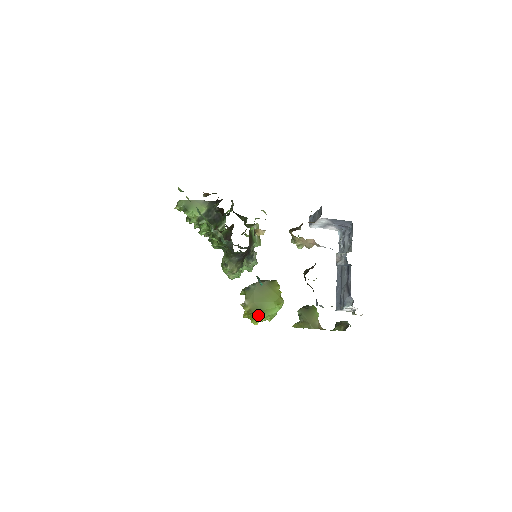
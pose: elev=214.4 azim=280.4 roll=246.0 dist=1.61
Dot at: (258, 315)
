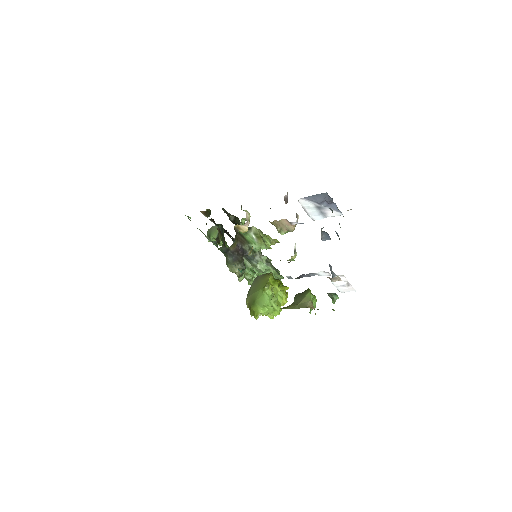
Dot at: (255, 308)
